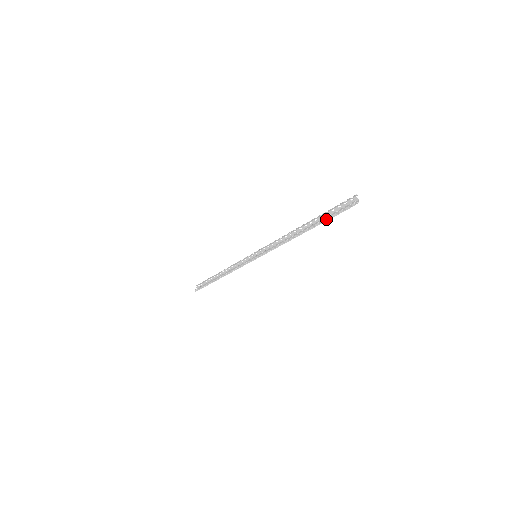
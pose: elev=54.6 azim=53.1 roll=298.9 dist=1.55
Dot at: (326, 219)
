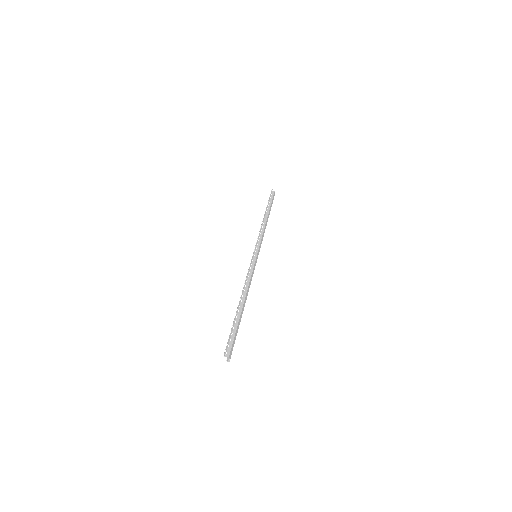
Dot at: (237, 329)
